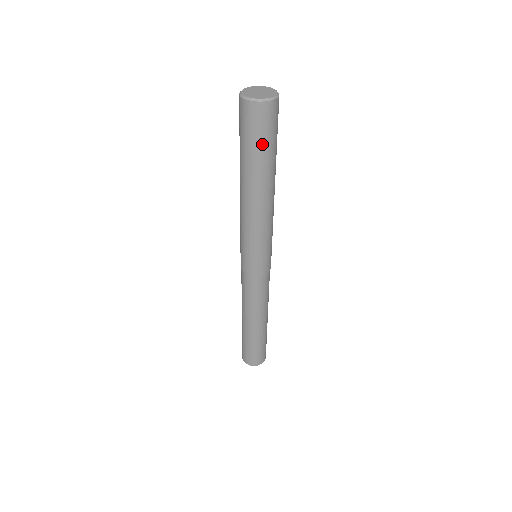
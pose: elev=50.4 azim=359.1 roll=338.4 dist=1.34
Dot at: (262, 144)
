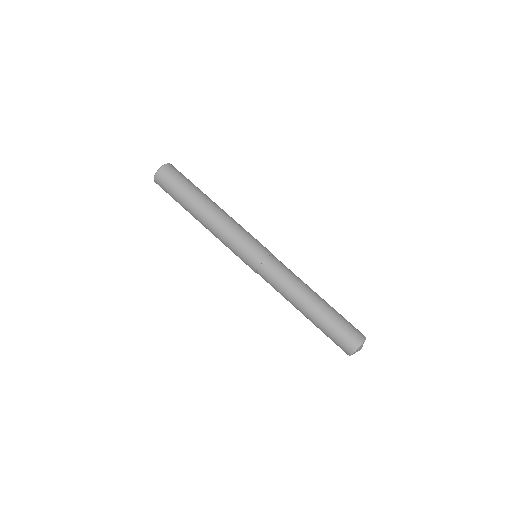
Dot at: (182, 183)
